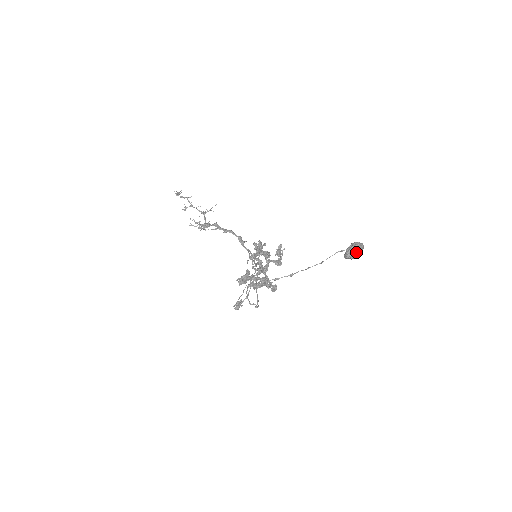
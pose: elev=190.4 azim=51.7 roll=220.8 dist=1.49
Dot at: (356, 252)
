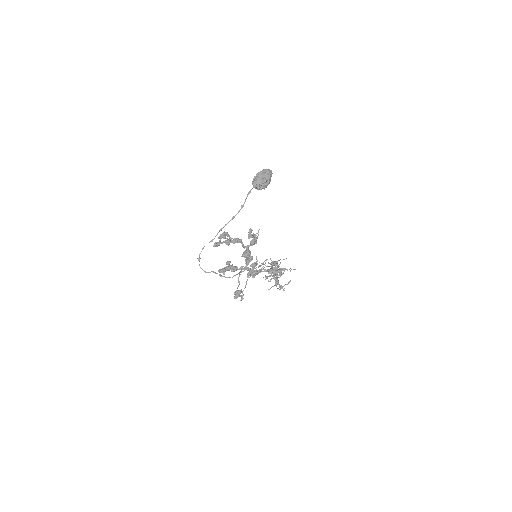
Dot at: (256, 177)
